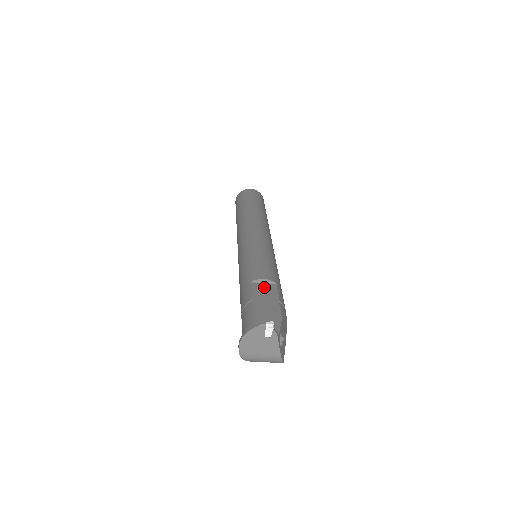
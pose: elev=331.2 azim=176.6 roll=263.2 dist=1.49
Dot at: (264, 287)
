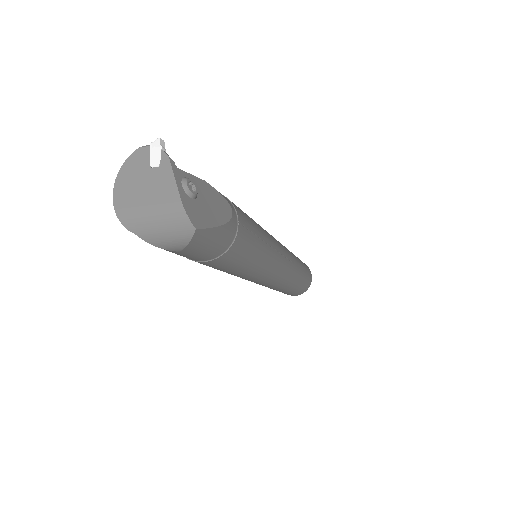
Dot at: occluded
